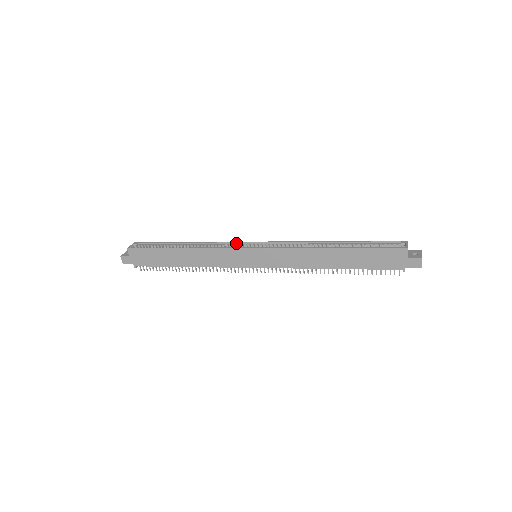
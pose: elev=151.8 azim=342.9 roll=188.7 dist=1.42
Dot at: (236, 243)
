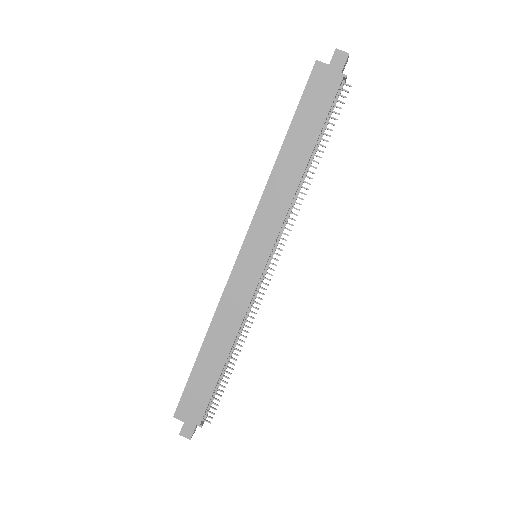
Dot at: occluded
